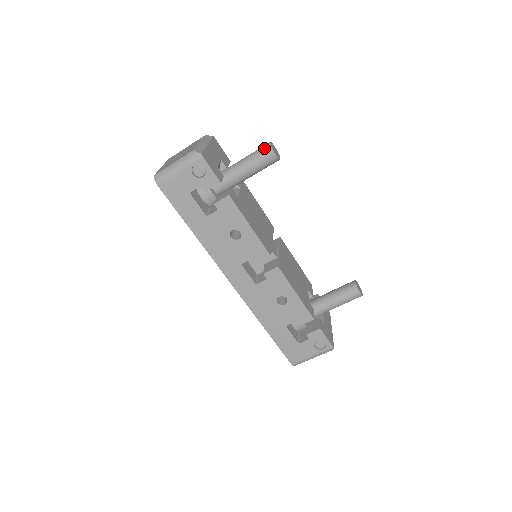
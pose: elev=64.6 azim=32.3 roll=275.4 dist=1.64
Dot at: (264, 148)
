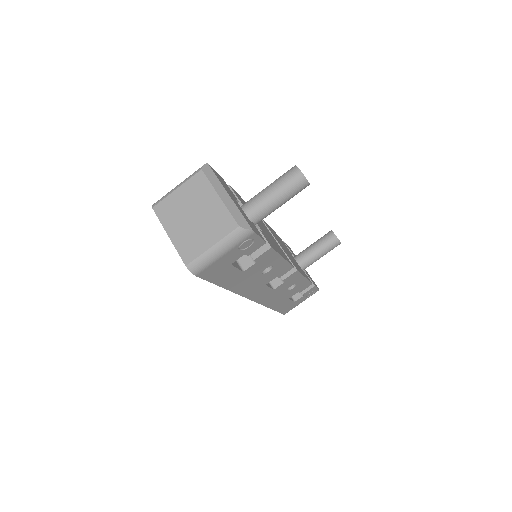
Dot at: (296, 180)
